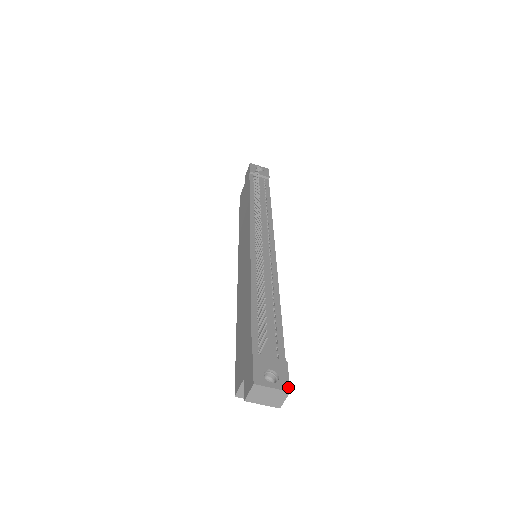
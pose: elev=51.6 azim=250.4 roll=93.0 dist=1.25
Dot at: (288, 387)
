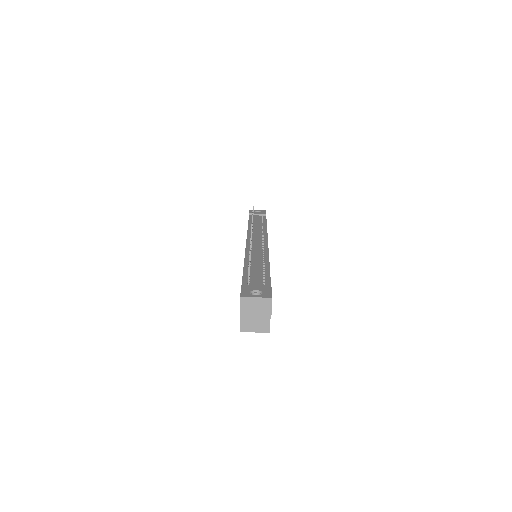
Dot at: (270, 296)
